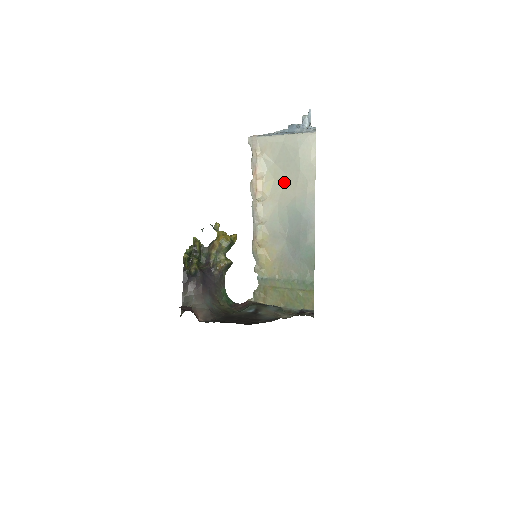
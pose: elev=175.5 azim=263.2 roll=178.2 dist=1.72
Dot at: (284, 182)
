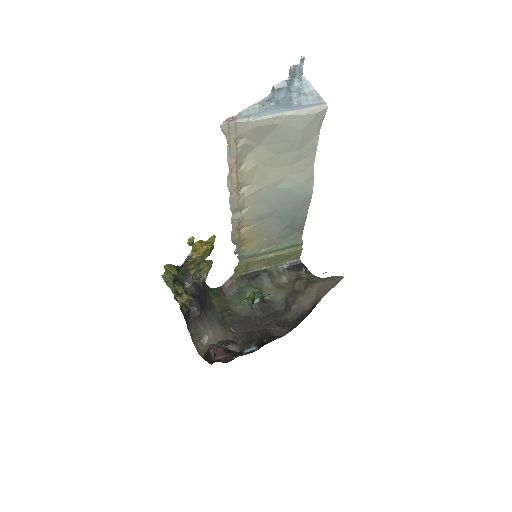
Dot at: (273, 164)
